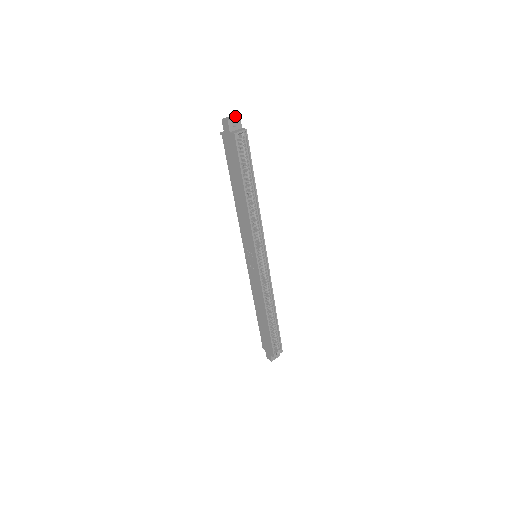
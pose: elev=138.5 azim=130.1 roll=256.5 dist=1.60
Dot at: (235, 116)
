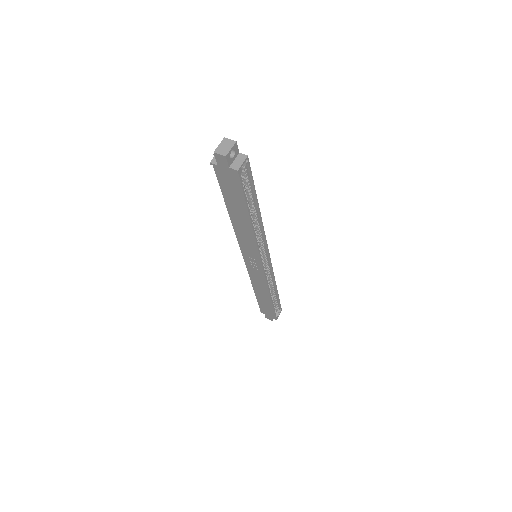
Dot at: (230, 143)
